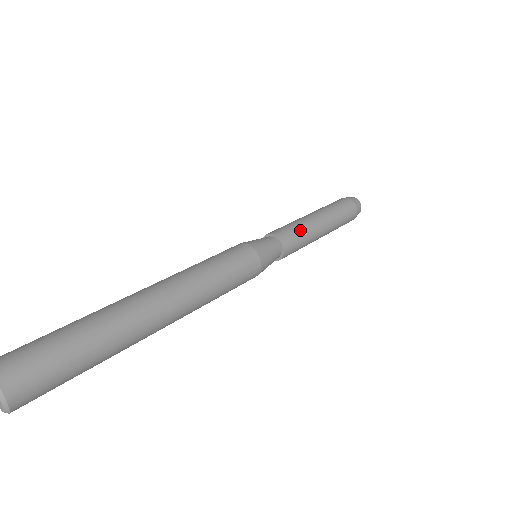
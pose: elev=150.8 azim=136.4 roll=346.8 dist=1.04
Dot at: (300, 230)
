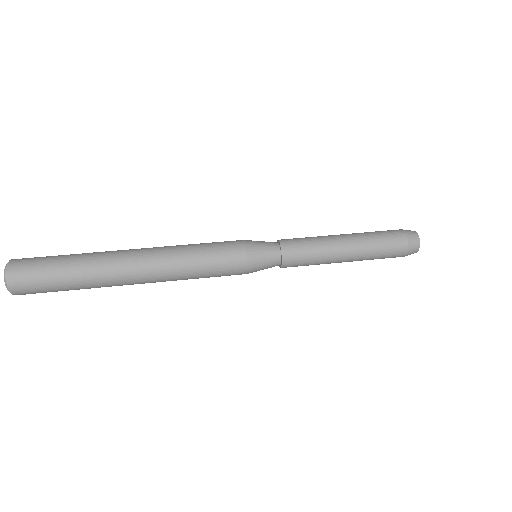
Dot at: (312, 249)
